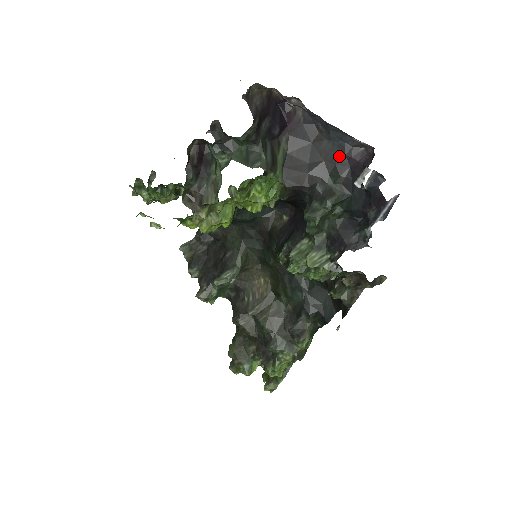
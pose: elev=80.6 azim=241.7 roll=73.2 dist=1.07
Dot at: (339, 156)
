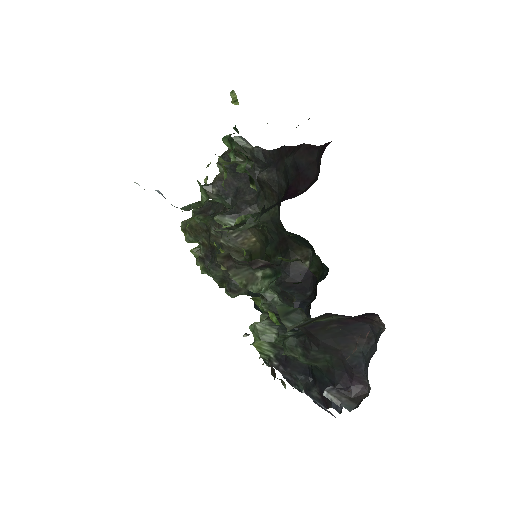
Dot at: (350, 364)
